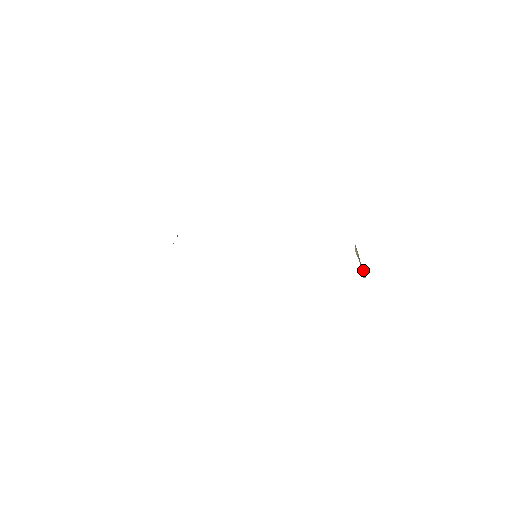
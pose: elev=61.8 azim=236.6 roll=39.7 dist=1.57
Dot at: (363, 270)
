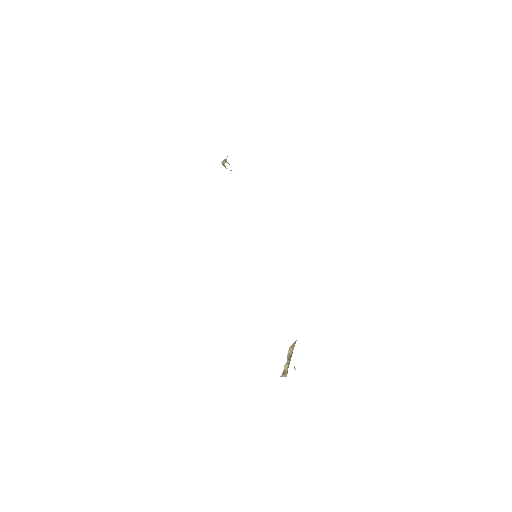
Dot at: (287, 369)
